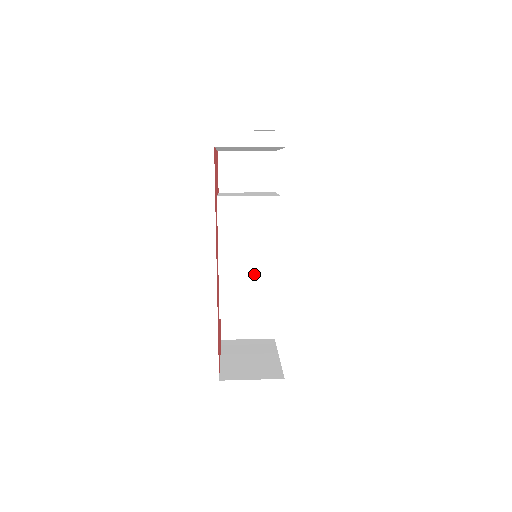
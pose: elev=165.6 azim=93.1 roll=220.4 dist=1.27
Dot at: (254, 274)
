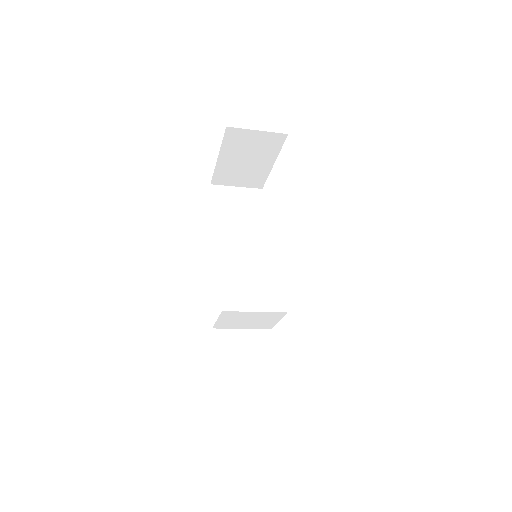
Dot at: (258, 264)
